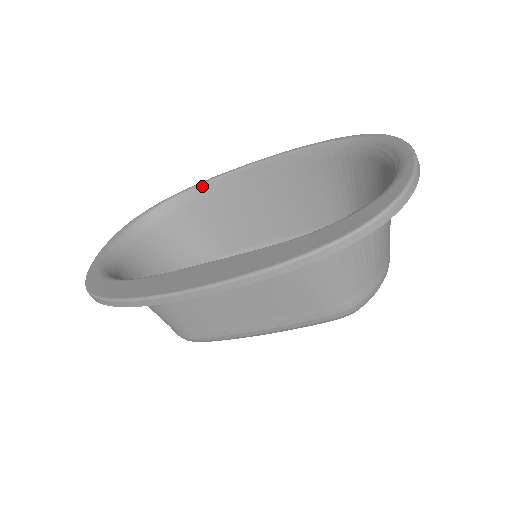
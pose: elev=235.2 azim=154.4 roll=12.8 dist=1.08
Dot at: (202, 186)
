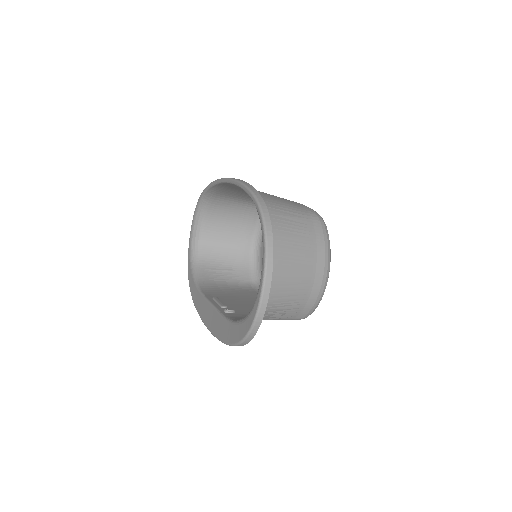
Dot at: (214, 186)
